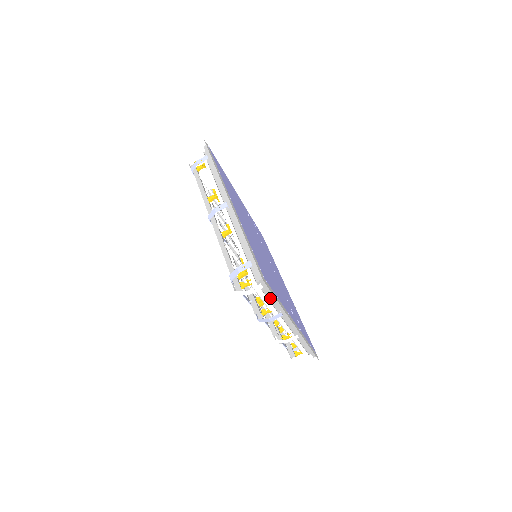
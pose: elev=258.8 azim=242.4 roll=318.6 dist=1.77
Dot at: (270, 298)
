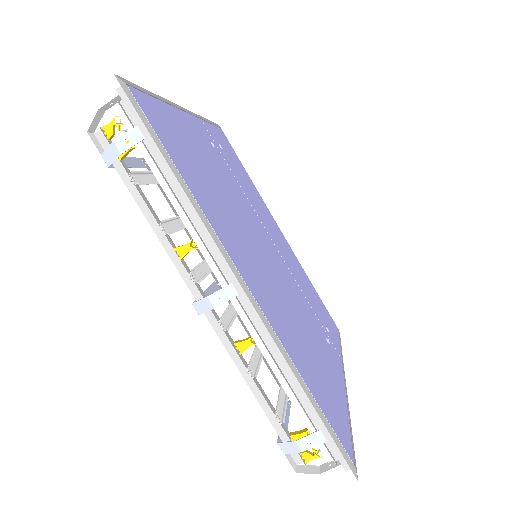
Dot at: occluded
